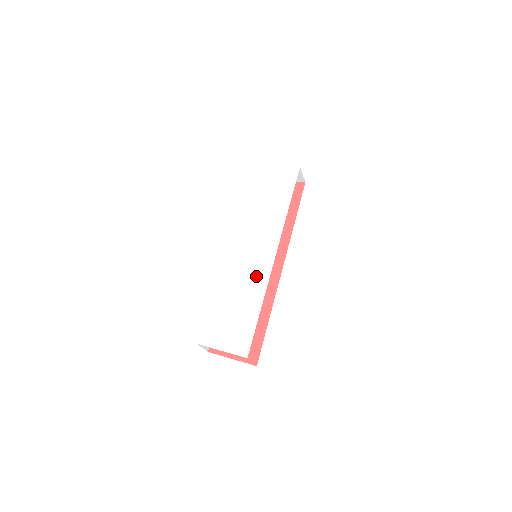
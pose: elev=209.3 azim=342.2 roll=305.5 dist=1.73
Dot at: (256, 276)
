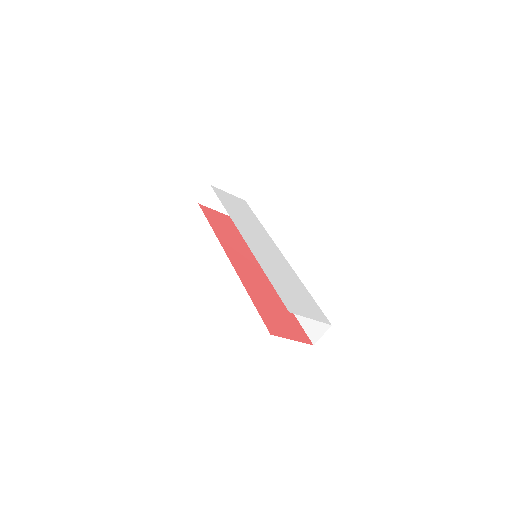
Dot at: (284, 266)
